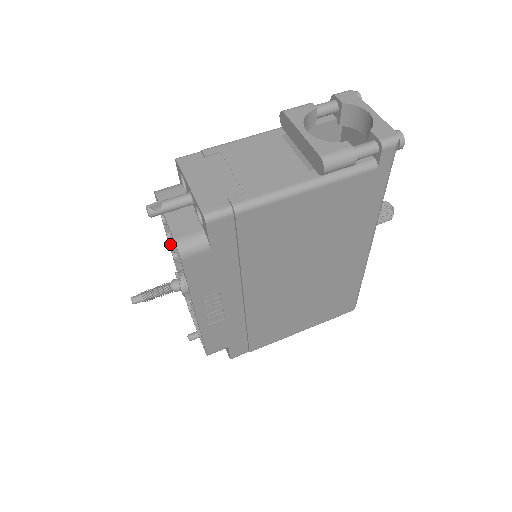
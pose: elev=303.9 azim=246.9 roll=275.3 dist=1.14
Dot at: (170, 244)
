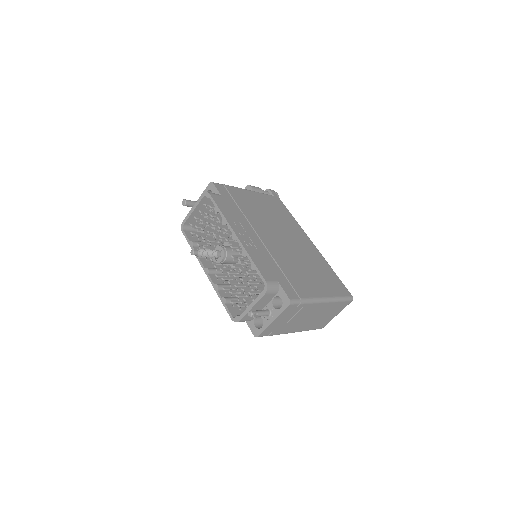
Dot at: (201, 261)
